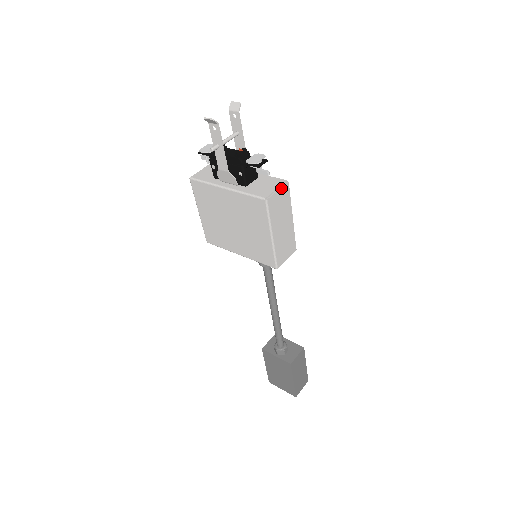
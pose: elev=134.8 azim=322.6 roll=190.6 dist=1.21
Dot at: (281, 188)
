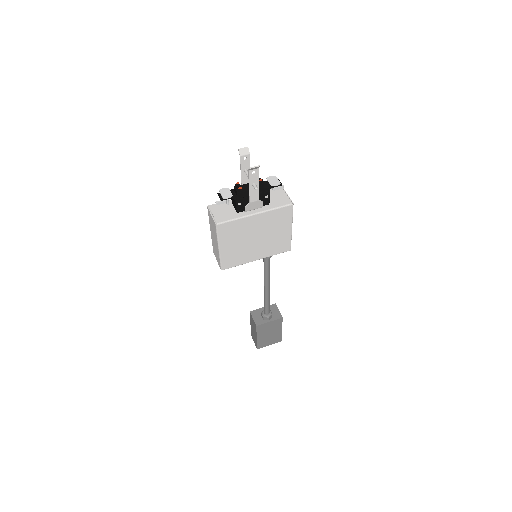
Dot at: (286, 193)
